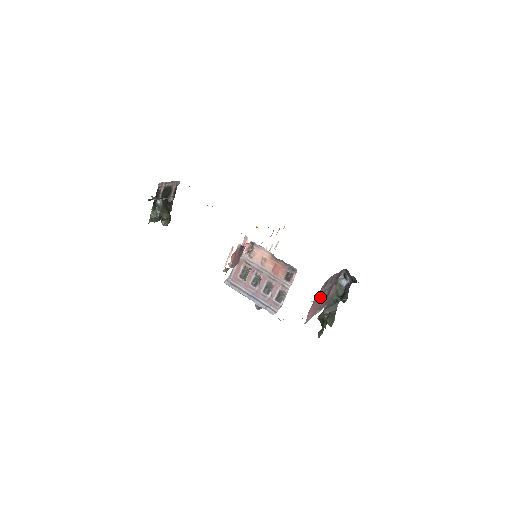
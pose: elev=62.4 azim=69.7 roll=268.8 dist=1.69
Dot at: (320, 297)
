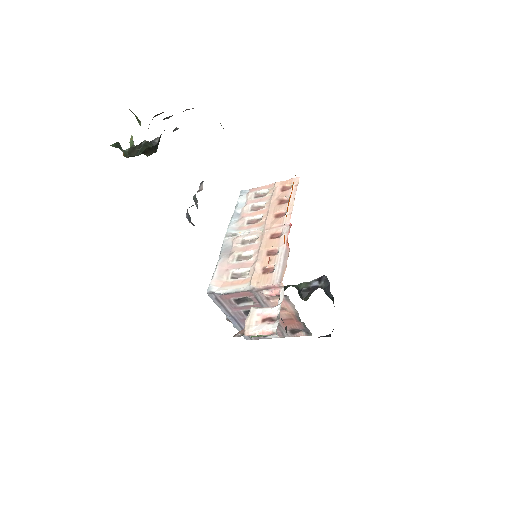
Dot at: occluded
